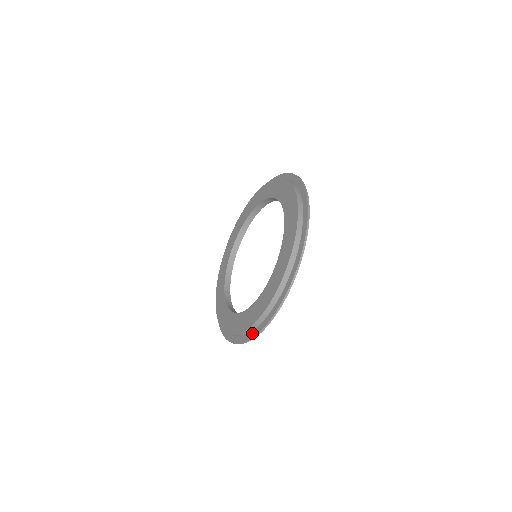
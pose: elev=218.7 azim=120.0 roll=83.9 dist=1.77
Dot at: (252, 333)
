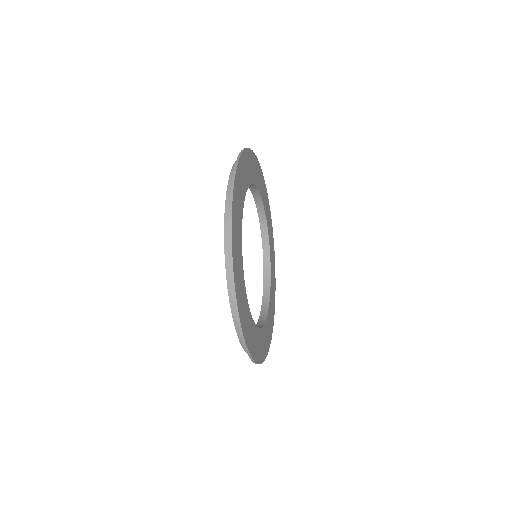
Dot at: occluded
